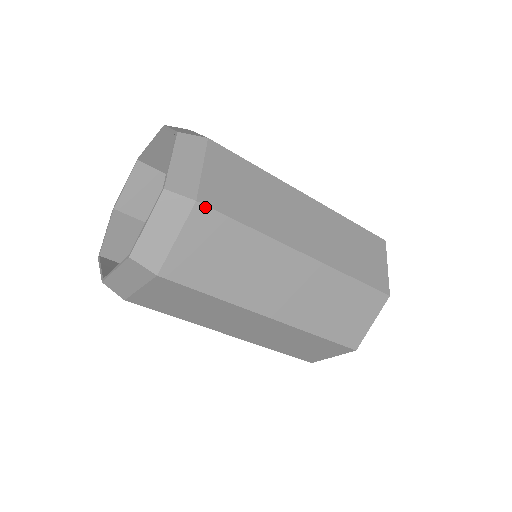
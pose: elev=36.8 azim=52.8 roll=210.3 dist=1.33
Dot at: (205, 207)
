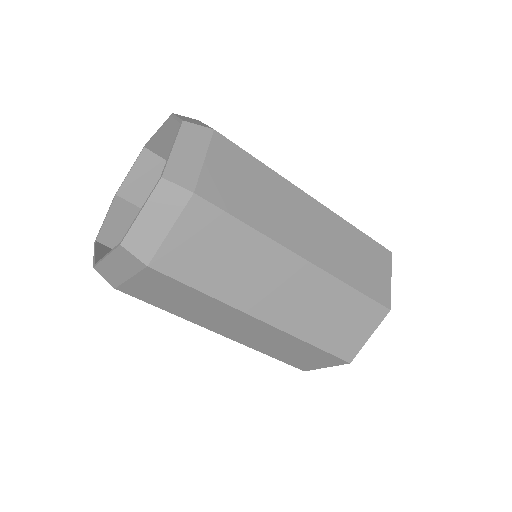
Dot at: (157, 271)
